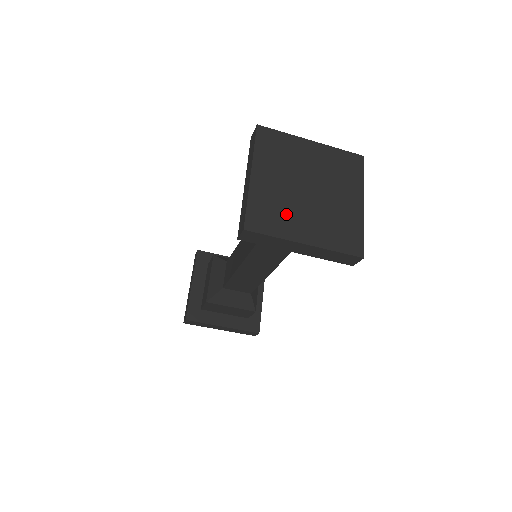
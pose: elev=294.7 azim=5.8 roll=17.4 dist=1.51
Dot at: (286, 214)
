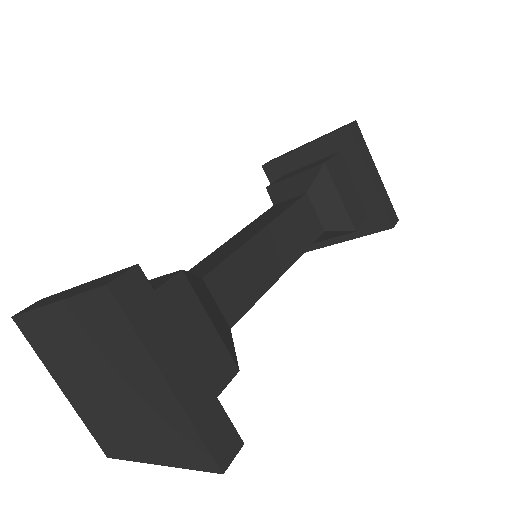
Dot at: (117, 431)
